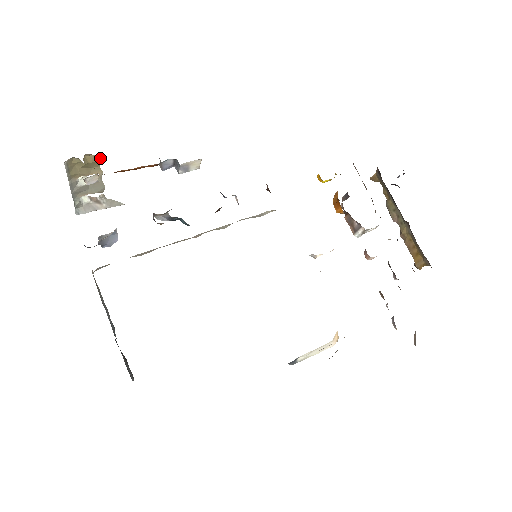
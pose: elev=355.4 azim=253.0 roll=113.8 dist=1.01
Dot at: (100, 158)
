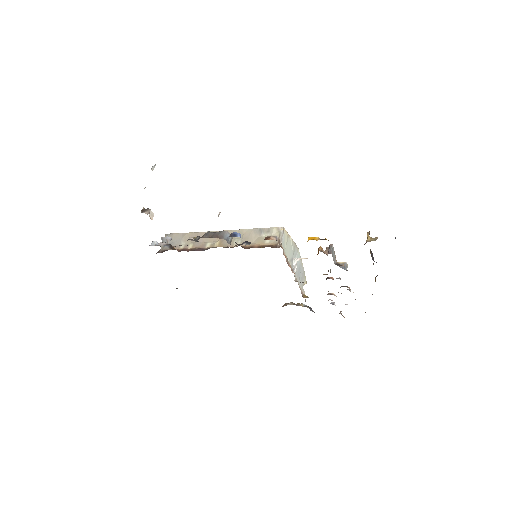
Dot at: occluded
